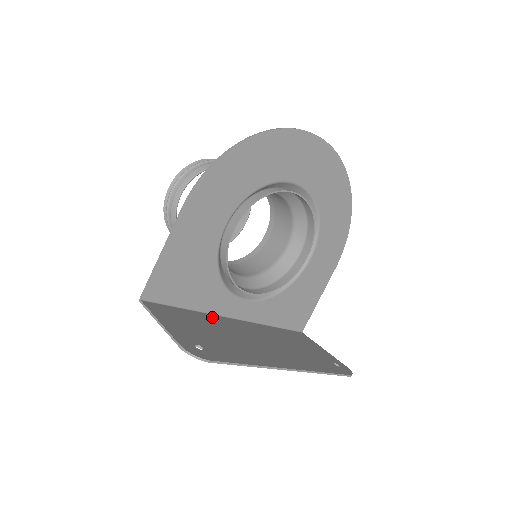
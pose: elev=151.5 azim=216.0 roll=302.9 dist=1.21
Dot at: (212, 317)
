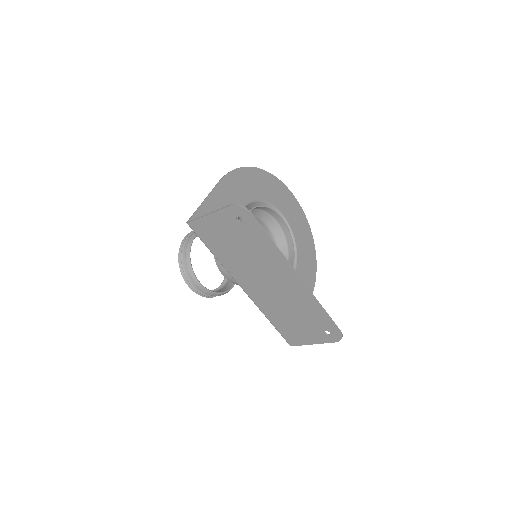
Dot at: (230, 267)
